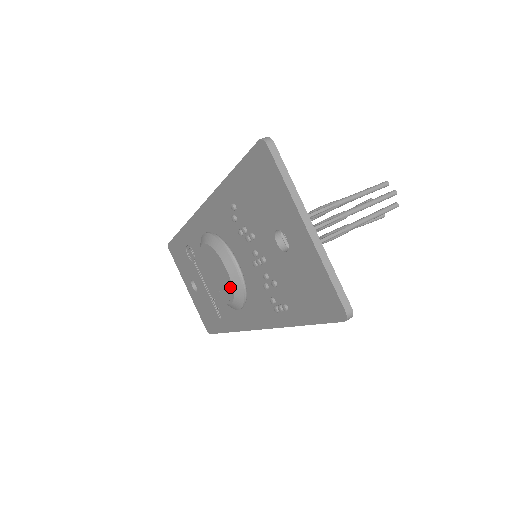
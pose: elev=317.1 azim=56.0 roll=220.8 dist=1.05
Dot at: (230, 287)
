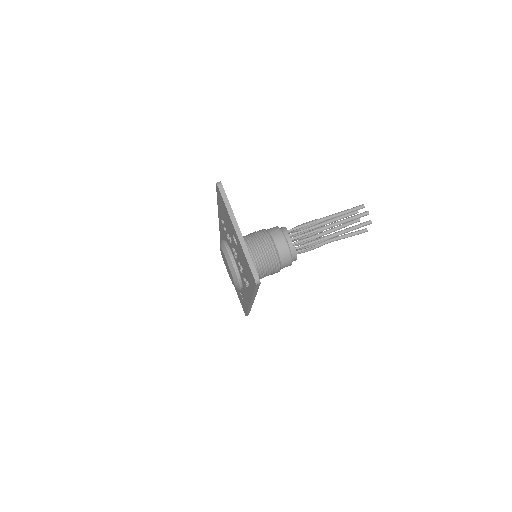
Dot at: (231, 274)
